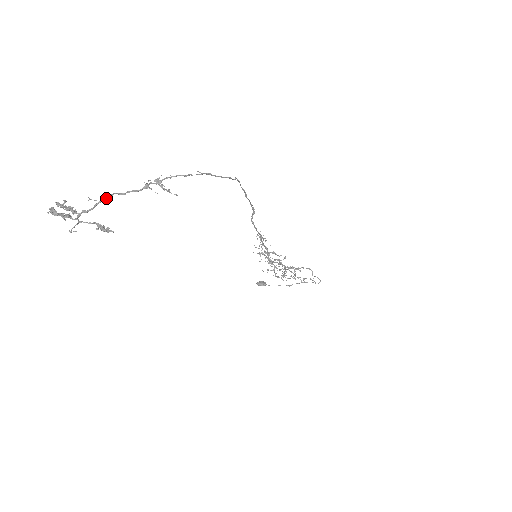
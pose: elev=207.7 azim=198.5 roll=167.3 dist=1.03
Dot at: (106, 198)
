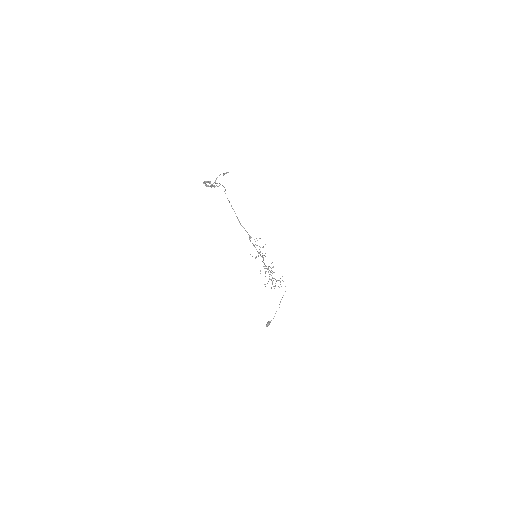
Dot at: occluded
